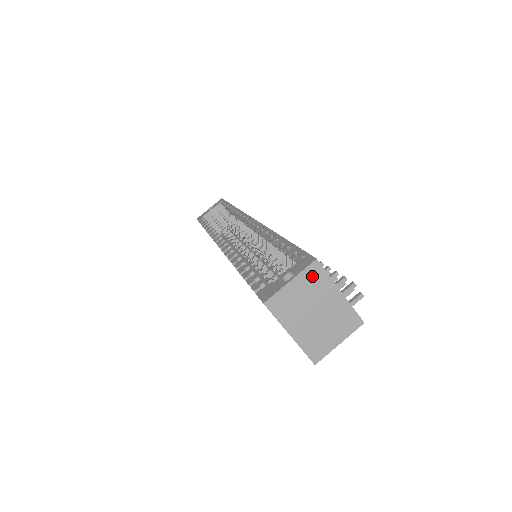
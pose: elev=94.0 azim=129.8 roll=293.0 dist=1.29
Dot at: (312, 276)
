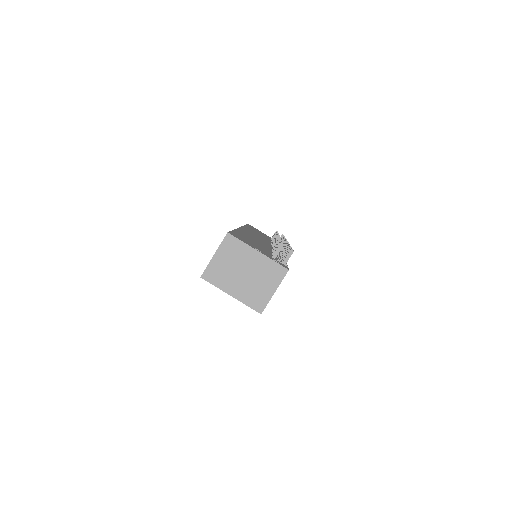
Dot at: (229, 246)
